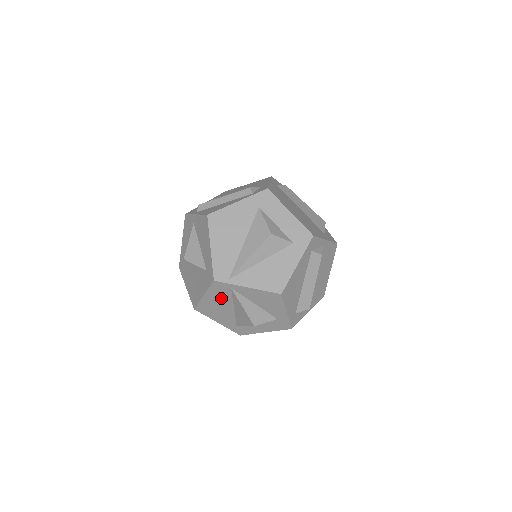
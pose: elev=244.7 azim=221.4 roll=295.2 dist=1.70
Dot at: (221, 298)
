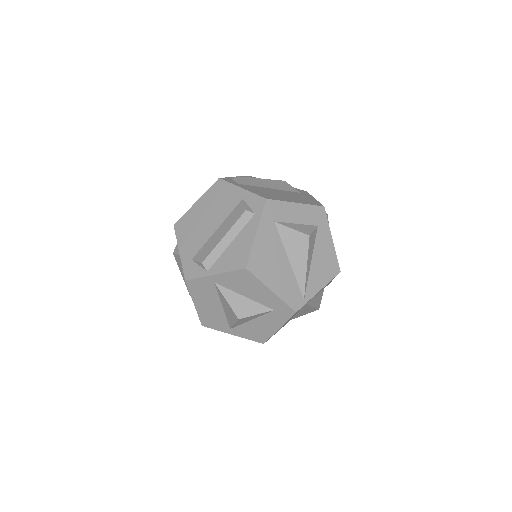
Dot at: occluded
